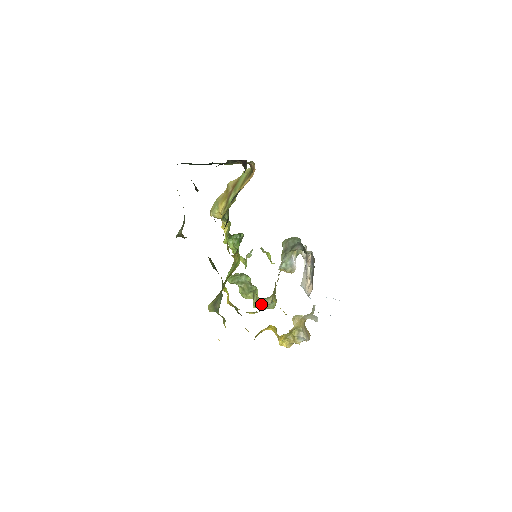
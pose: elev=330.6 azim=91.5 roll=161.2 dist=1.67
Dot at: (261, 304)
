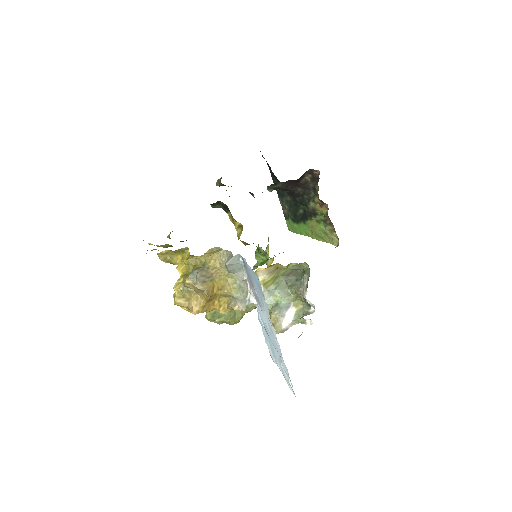
Dot at: occluded
